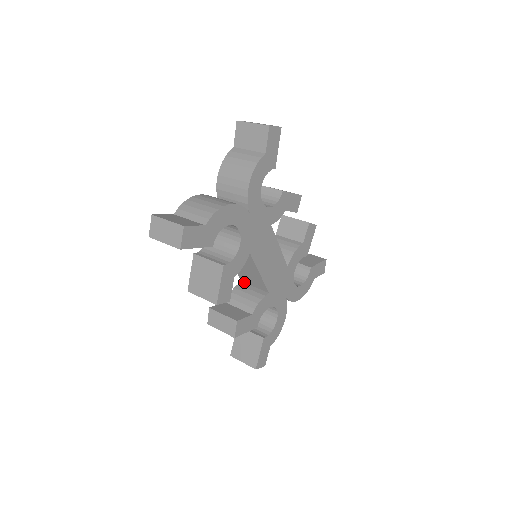
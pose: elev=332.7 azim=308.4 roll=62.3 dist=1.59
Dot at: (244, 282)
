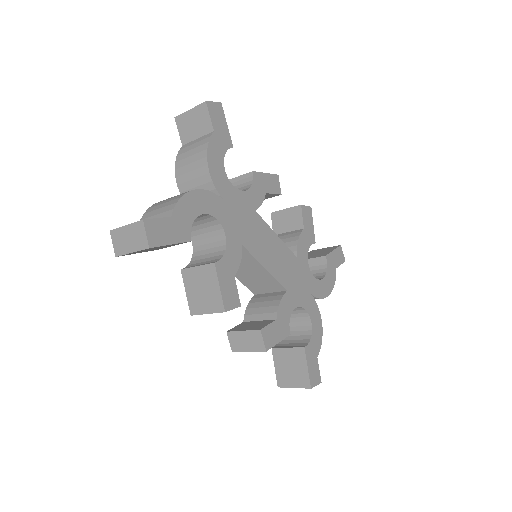
Dot at: (257, 294)
